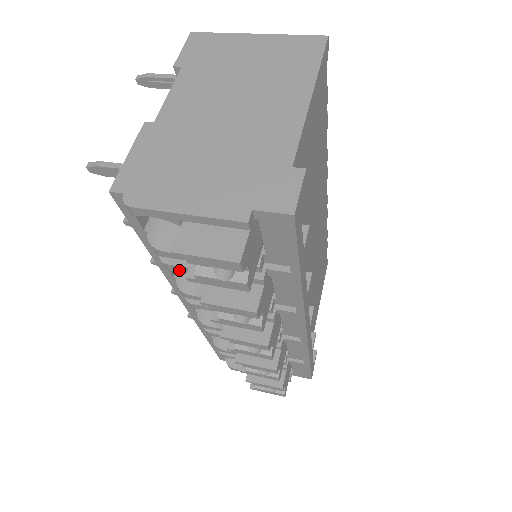
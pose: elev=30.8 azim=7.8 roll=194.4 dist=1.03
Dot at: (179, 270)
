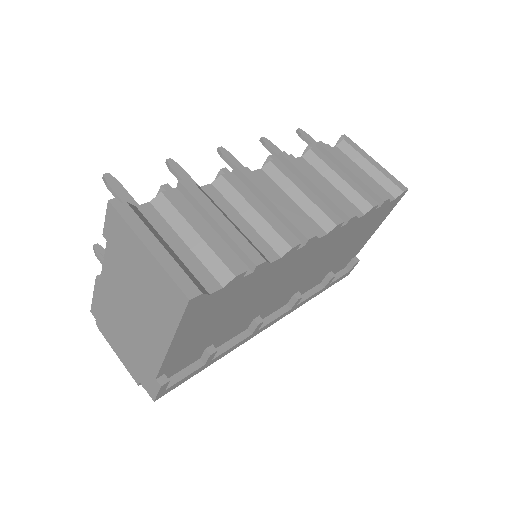
Dot at: occluded
